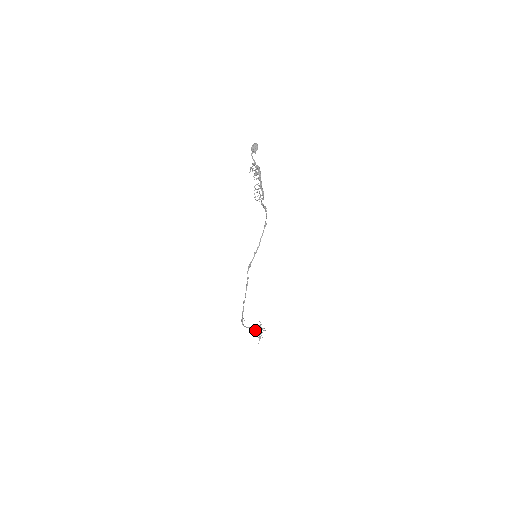
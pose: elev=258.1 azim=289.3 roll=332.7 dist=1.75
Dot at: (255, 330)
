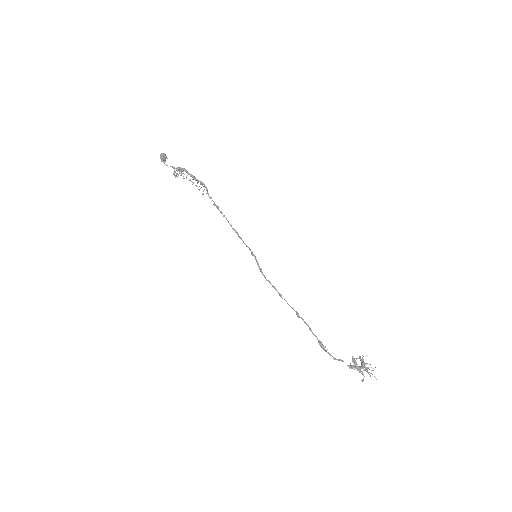
Dot at: occluded
